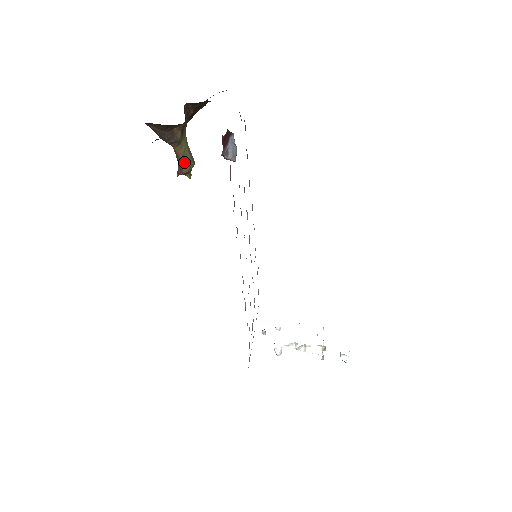
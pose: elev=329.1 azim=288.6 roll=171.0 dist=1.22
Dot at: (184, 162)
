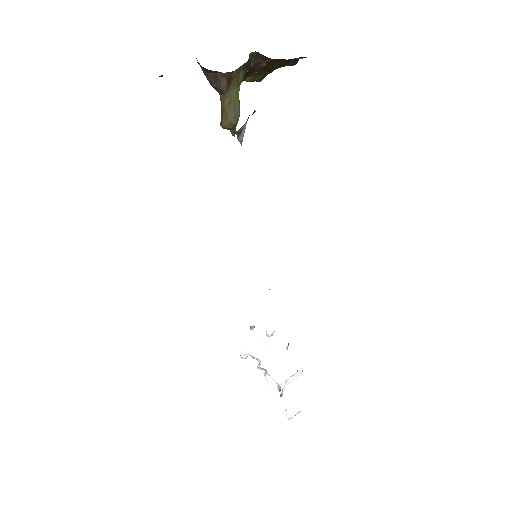
Dot at: (224, 115)
